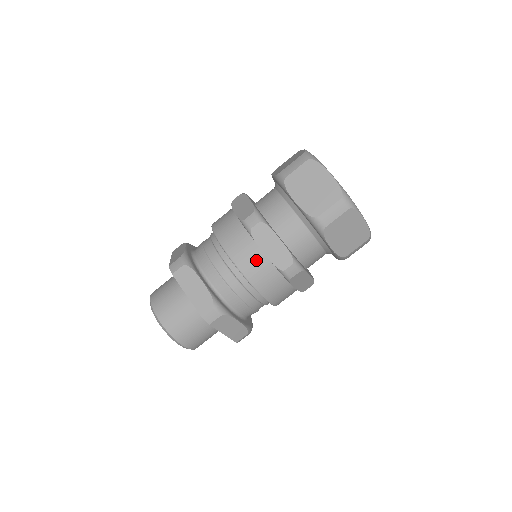
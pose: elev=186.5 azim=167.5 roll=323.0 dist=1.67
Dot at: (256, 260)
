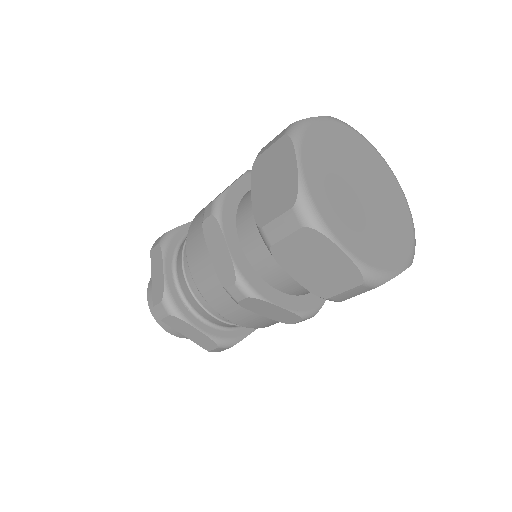
Dot at: (254, 319)
